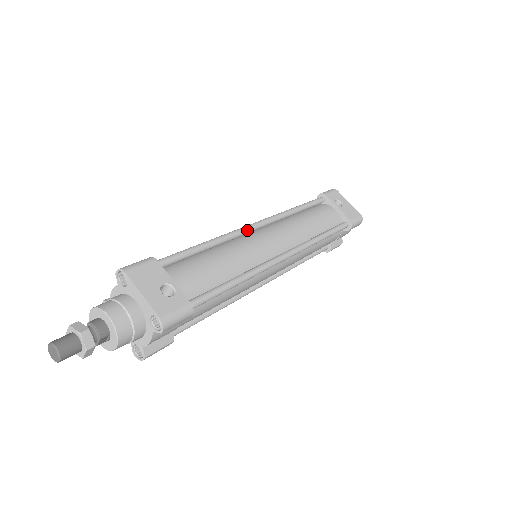
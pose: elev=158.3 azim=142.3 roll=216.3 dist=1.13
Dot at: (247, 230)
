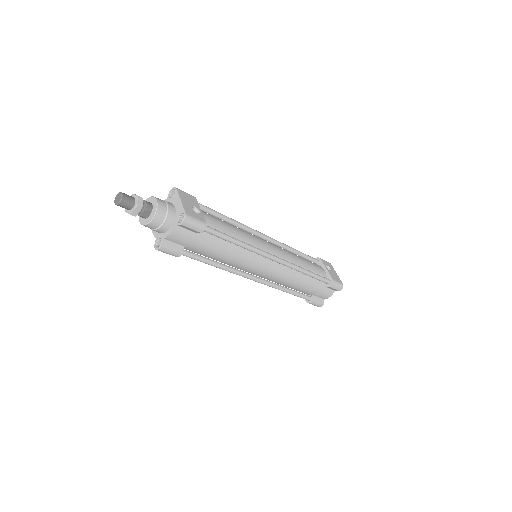
Dot at: (257, 232)
